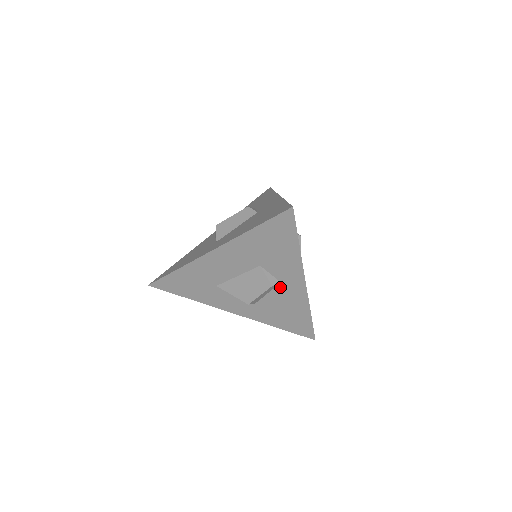
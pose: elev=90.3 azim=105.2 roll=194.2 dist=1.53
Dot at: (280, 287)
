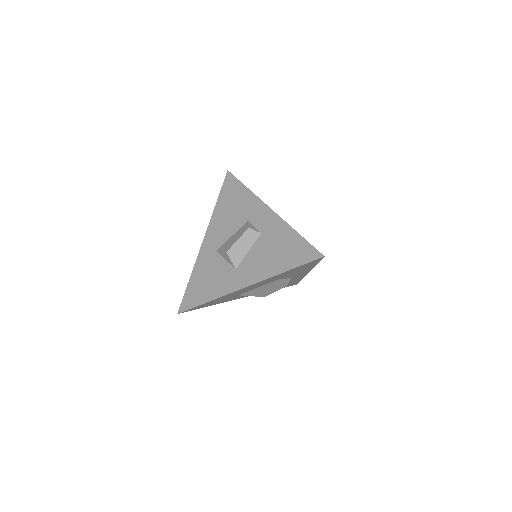
Dot at: occluded
